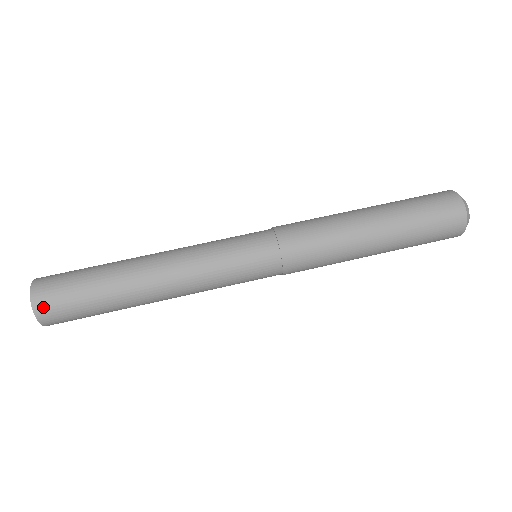
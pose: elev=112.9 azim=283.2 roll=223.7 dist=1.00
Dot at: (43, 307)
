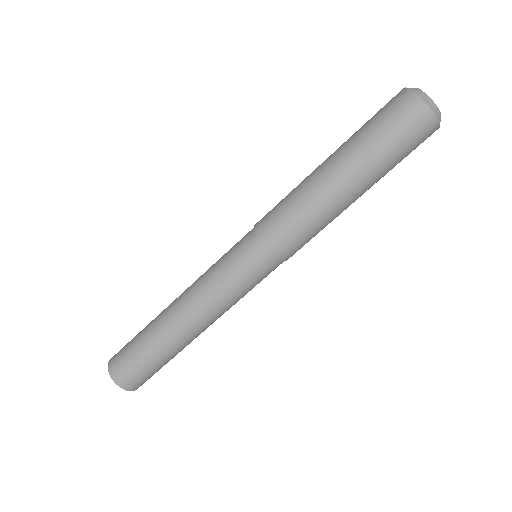
Dot at: (138, 386)
